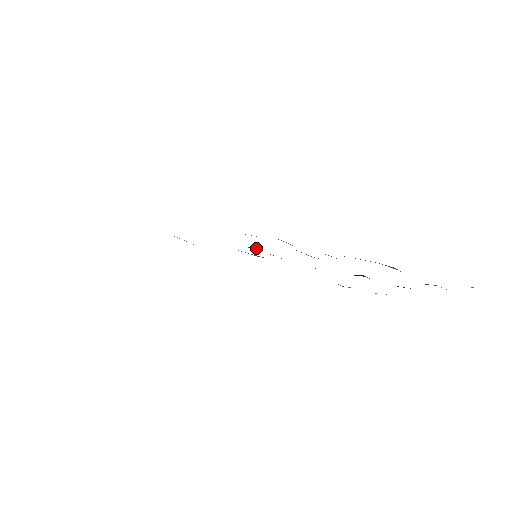
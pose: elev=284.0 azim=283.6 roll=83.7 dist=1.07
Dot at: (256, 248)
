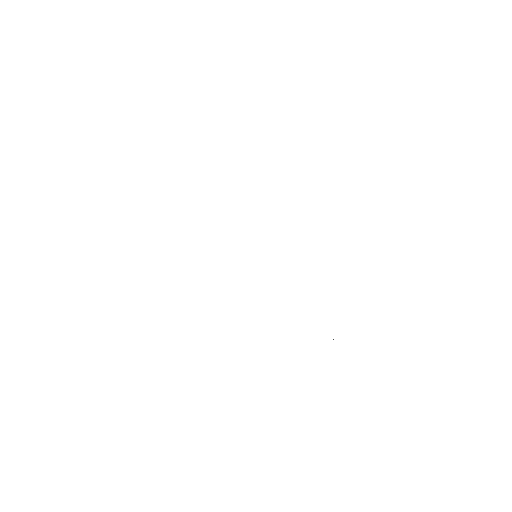
Dot at: occluded
